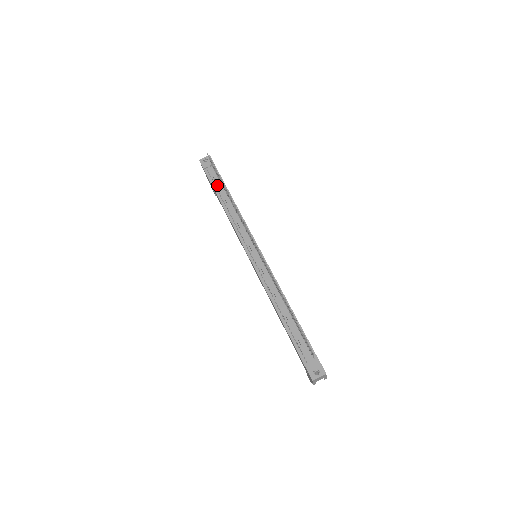
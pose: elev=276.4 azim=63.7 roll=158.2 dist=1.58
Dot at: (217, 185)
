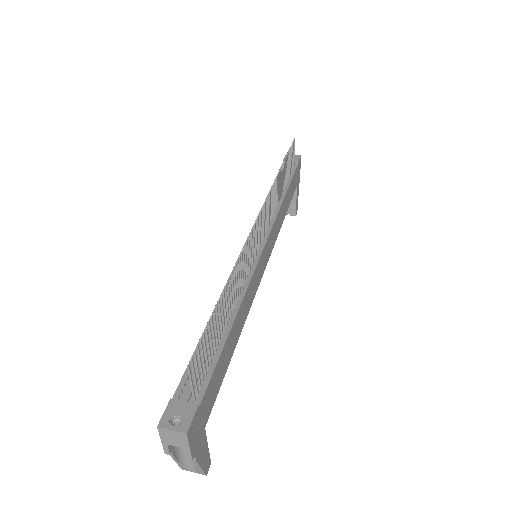
Dot at: occluded
